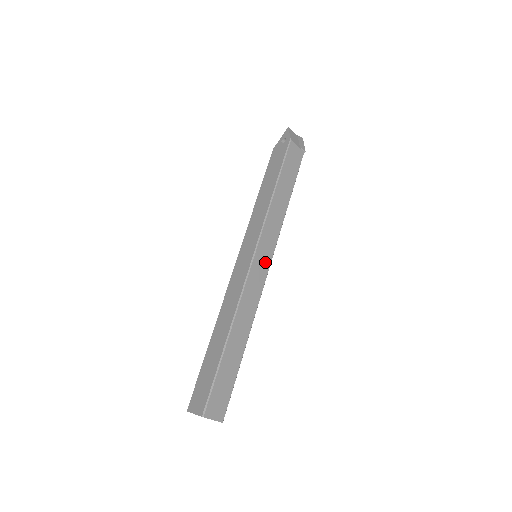
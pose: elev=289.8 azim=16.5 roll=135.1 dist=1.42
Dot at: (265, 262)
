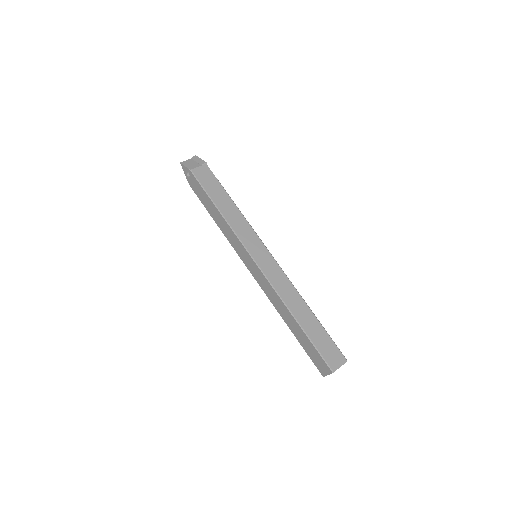
Dot at: (264, 254)
